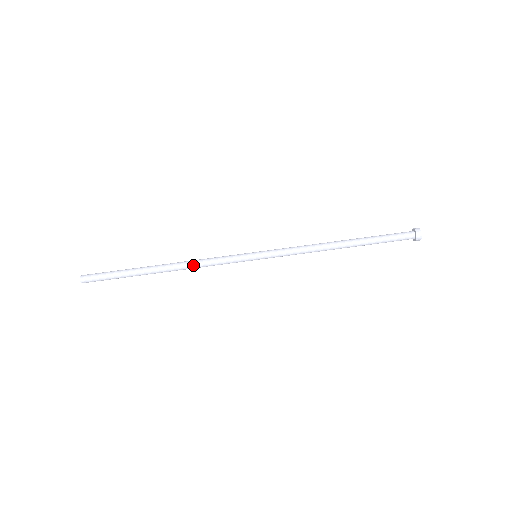
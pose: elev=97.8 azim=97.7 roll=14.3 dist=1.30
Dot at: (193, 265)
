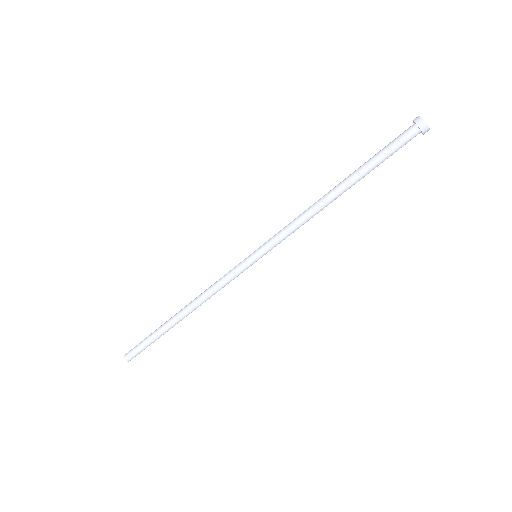
Dot at: occluded
